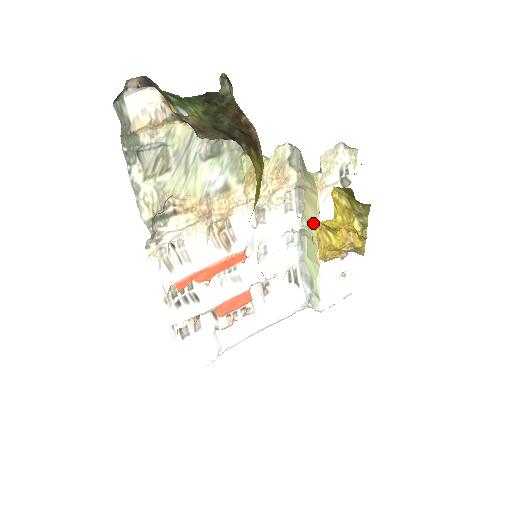
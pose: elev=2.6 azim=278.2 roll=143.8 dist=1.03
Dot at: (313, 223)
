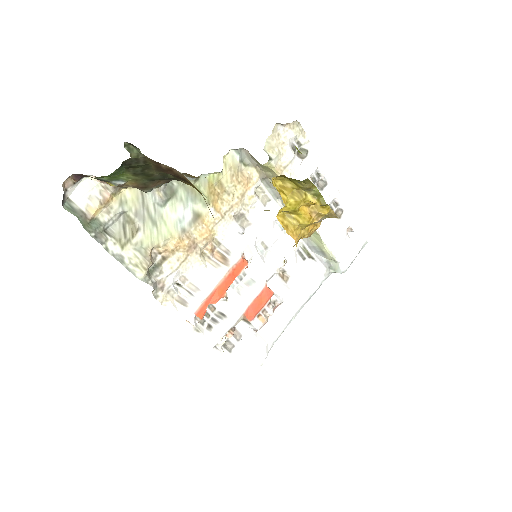
Dot at: occluded
